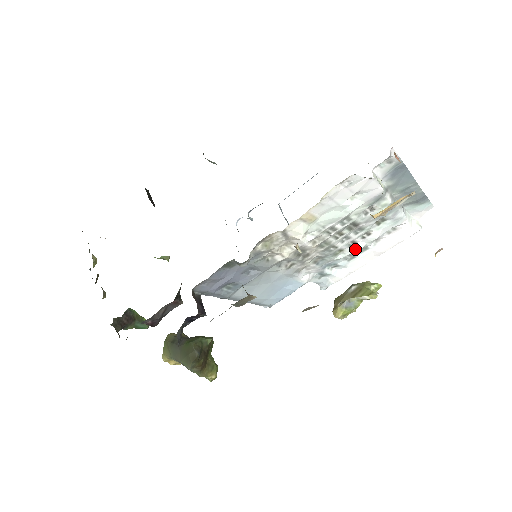
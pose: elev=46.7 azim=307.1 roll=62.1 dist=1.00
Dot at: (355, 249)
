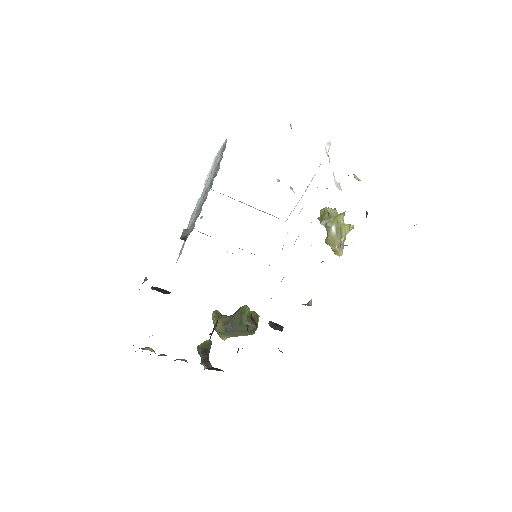
Dot at: occluded
